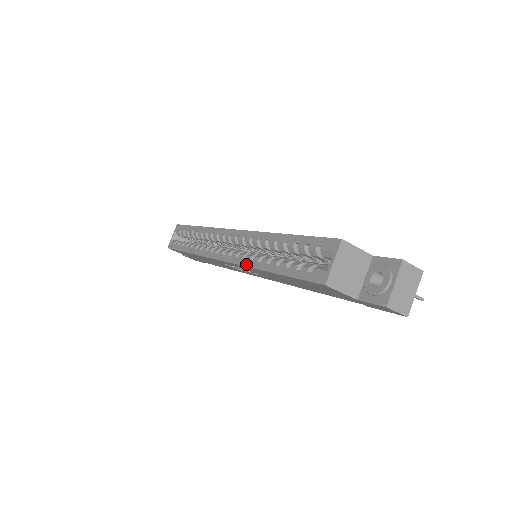
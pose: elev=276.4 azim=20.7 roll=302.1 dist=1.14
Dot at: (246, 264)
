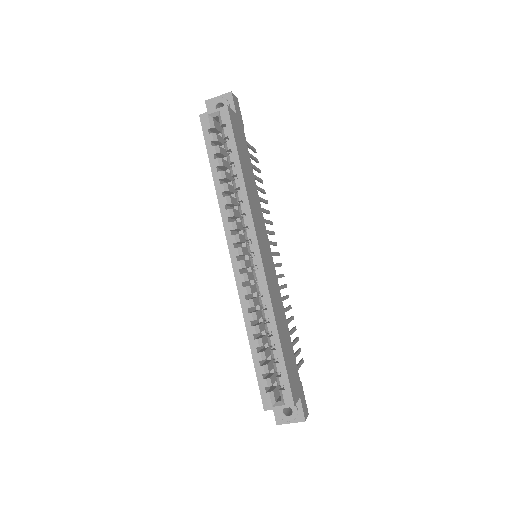
Dot at: (243, 306)
